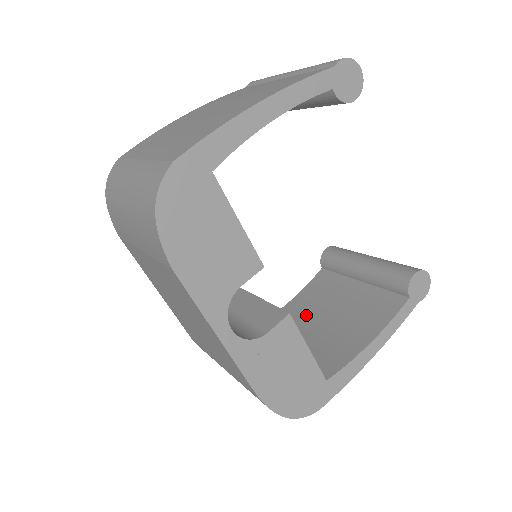
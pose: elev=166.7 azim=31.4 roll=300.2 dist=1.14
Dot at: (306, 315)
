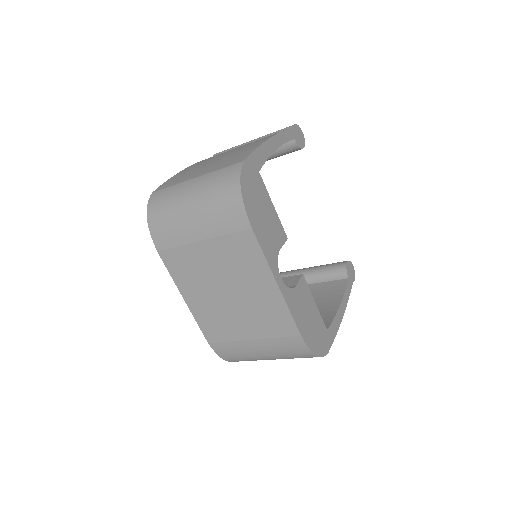
Dot at: occluded
